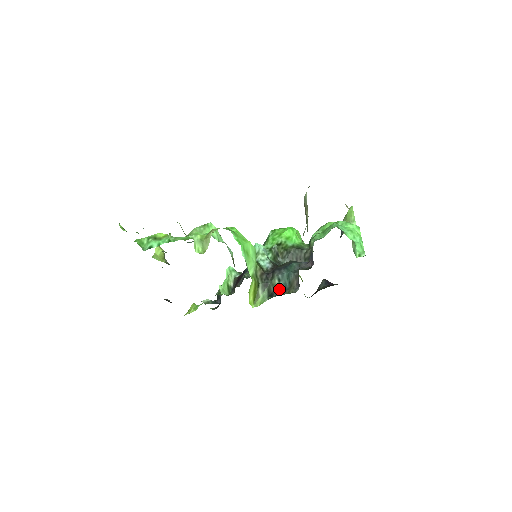
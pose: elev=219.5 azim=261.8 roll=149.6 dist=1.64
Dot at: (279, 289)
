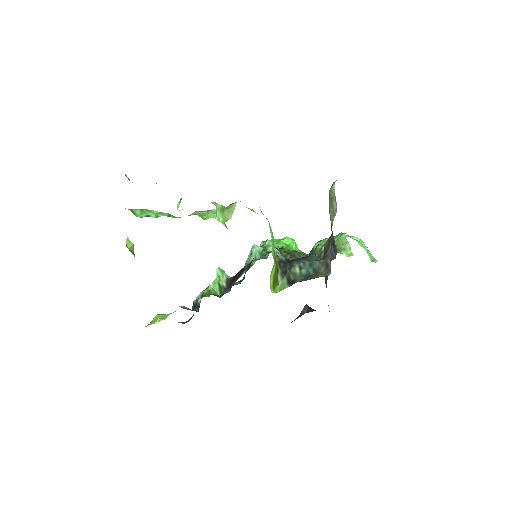
Dot at: (301, 277)
